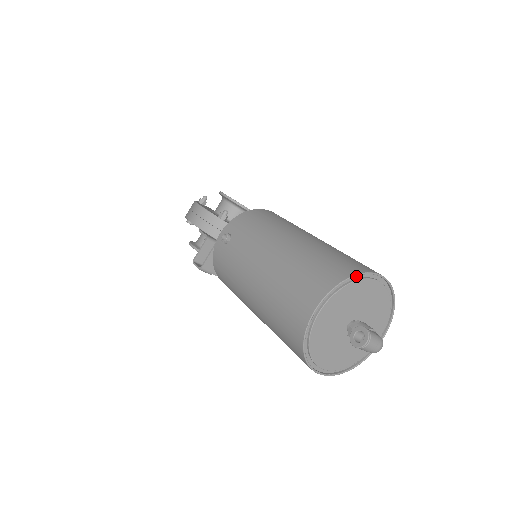
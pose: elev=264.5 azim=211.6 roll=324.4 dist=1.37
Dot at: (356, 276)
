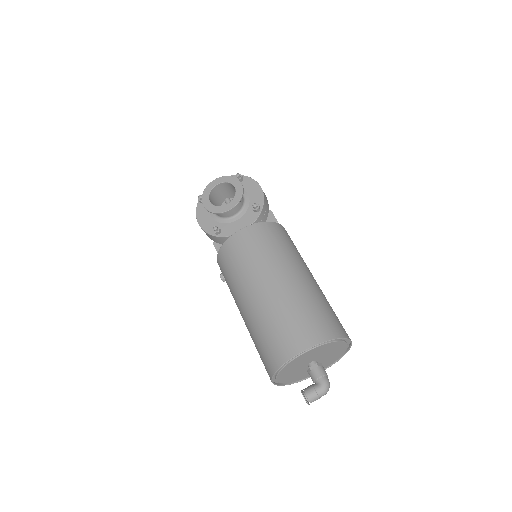
Dot at: (281, 365)
